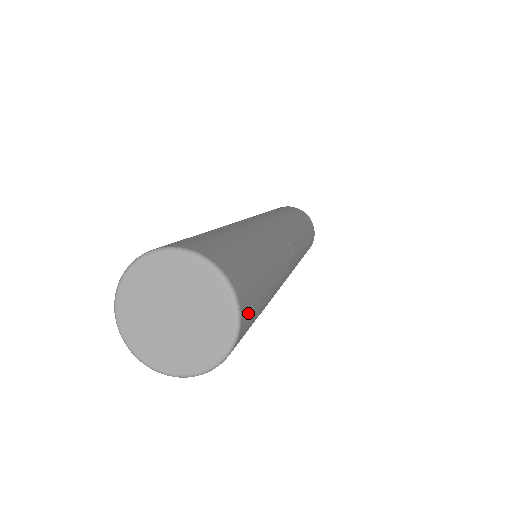
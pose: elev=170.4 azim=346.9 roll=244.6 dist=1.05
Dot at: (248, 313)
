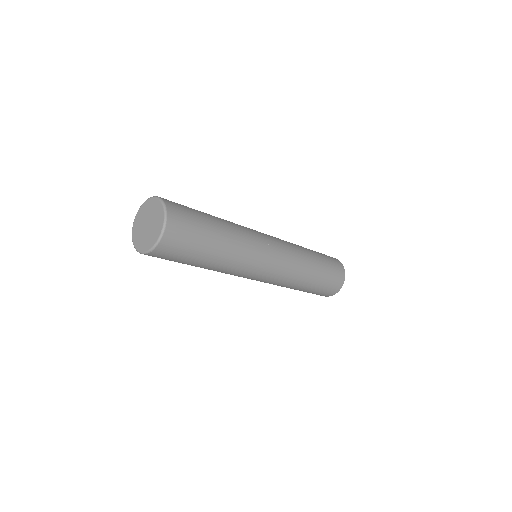
Dot at: (178, 213)
